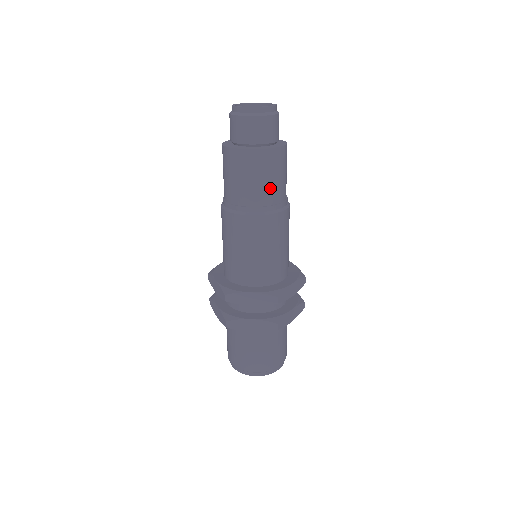
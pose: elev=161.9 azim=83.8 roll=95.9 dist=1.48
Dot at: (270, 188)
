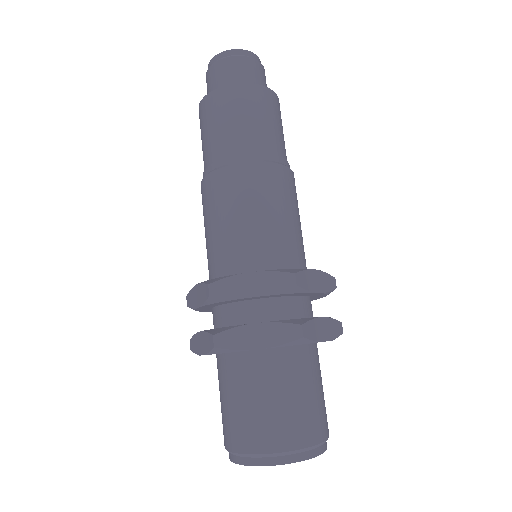
Dot at: occluded
